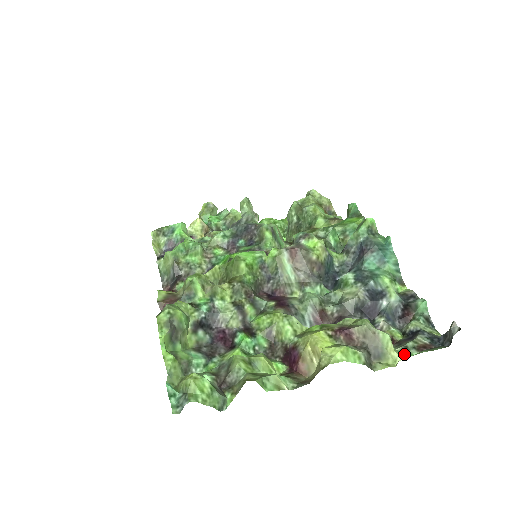
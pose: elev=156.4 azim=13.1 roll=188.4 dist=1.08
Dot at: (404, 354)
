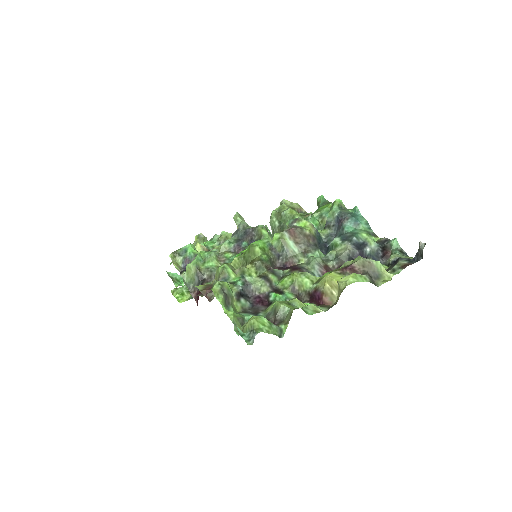
Dot at: (394, 273)
